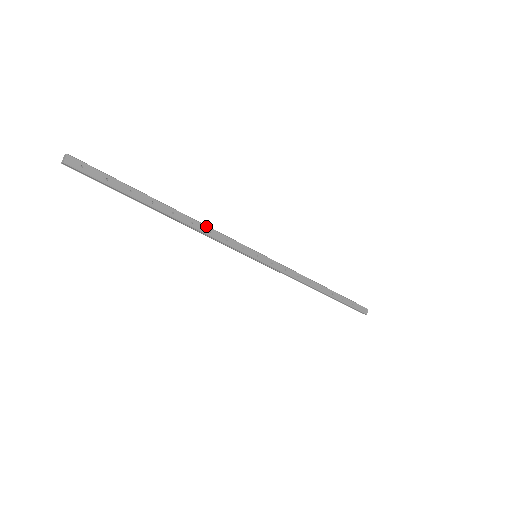
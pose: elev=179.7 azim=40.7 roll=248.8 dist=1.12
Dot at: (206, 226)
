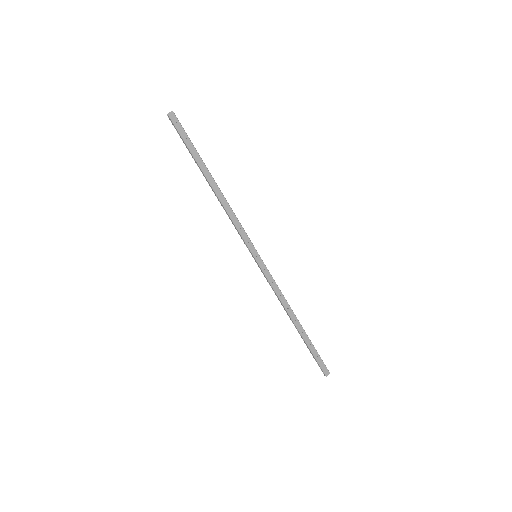
Dot at: (231, 209)
